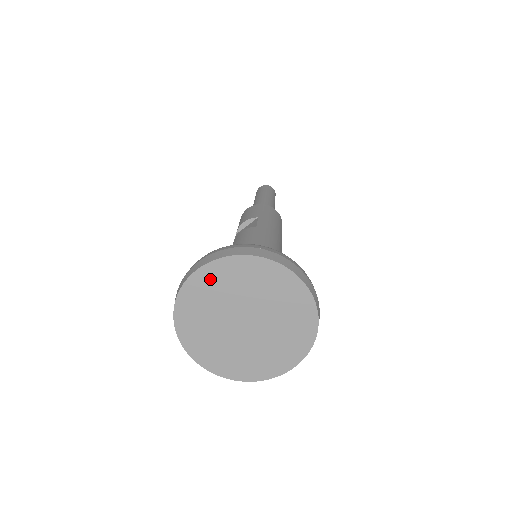
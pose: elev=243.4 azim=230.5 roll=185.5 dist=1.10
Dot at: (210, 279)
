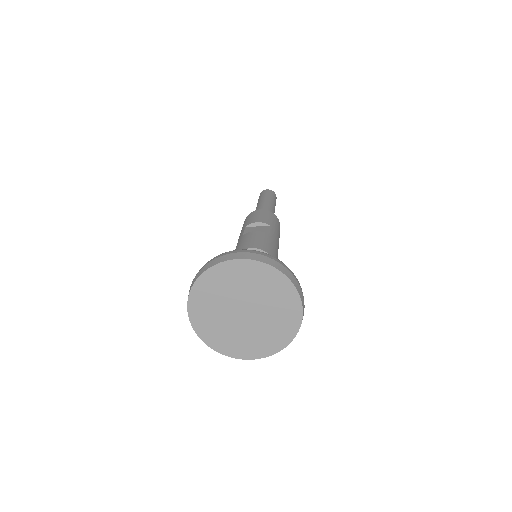
Dot at: (244, 270)
